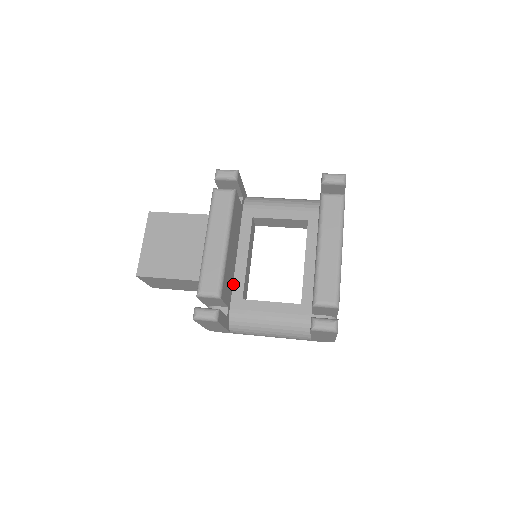
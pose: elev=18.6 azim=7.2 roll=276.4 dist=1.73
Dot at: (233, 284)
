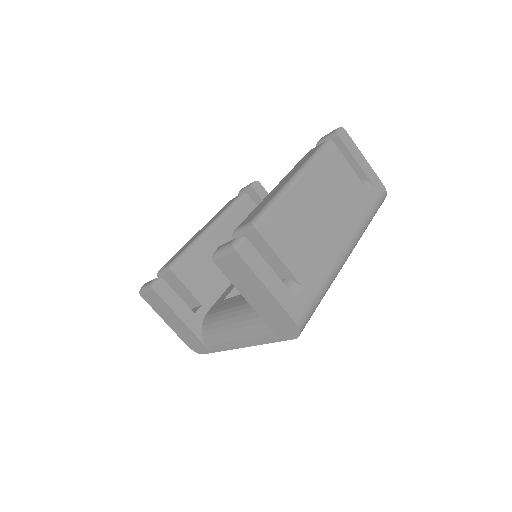
Dot at: (226, 290)
